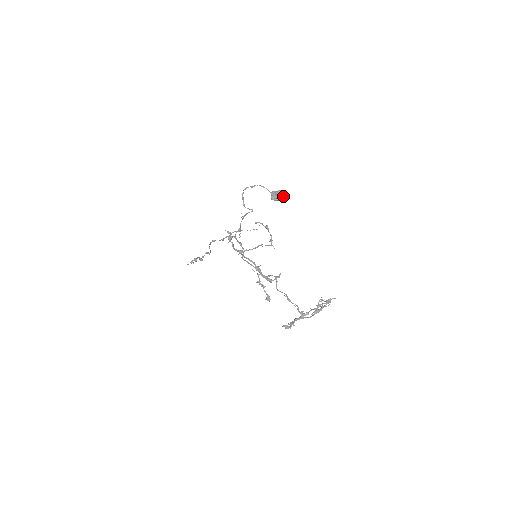
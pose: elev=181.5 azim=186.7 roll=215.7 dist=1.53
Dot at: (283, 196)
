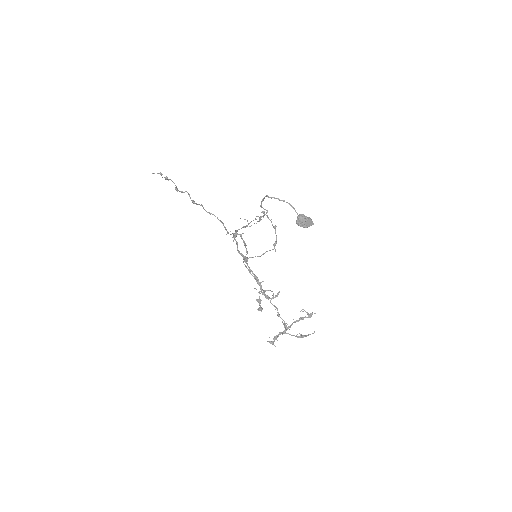
Dot at: (310, 225)
